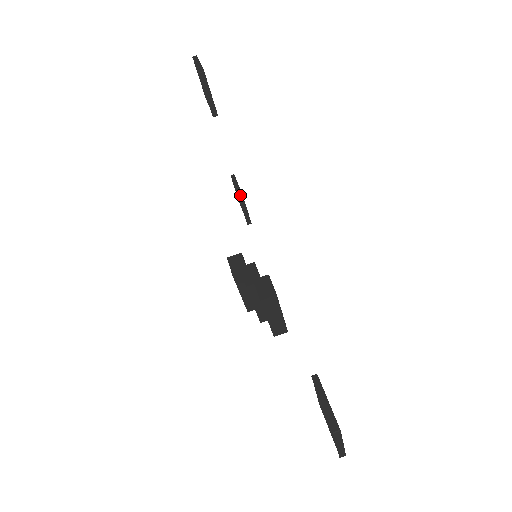
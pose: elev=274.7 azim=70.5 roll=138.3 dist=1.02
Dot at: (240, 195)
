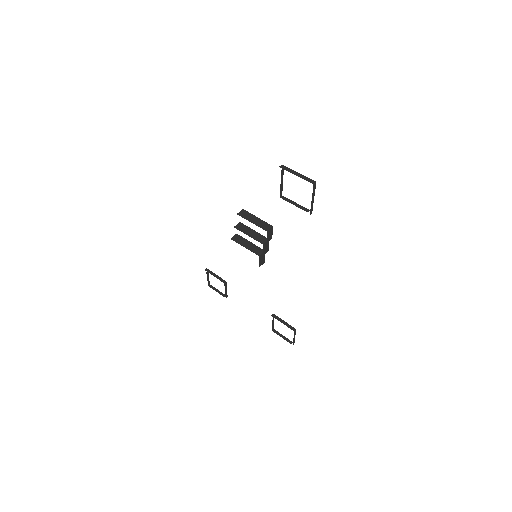
Dot at: (272, 315)
